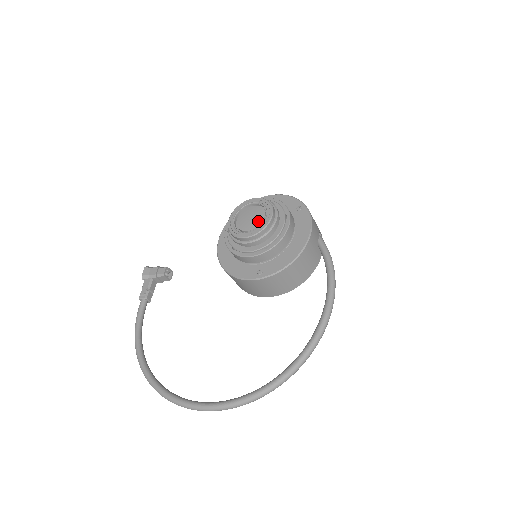
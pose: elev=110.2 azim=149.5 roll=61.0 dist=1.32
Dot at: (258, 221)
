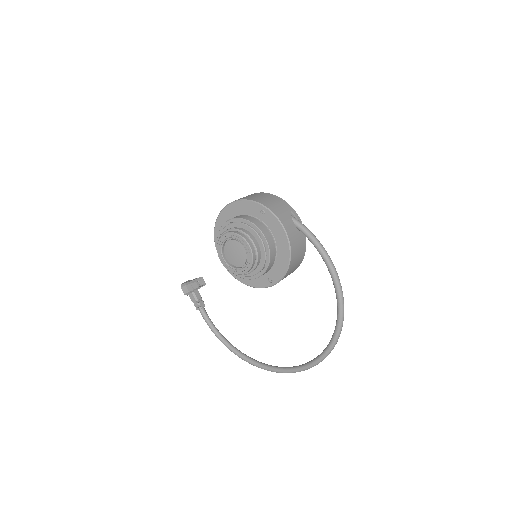
Dot at: (243, 256)
